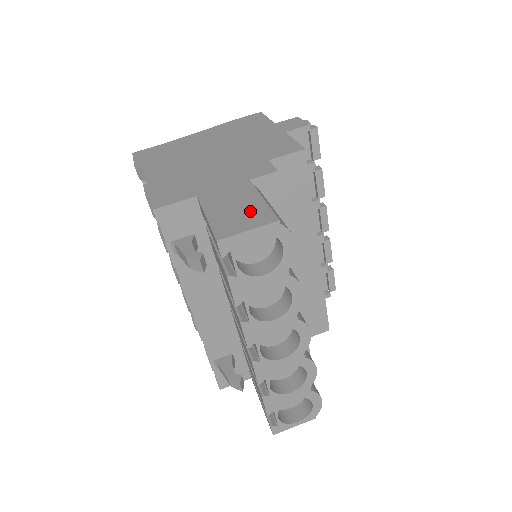
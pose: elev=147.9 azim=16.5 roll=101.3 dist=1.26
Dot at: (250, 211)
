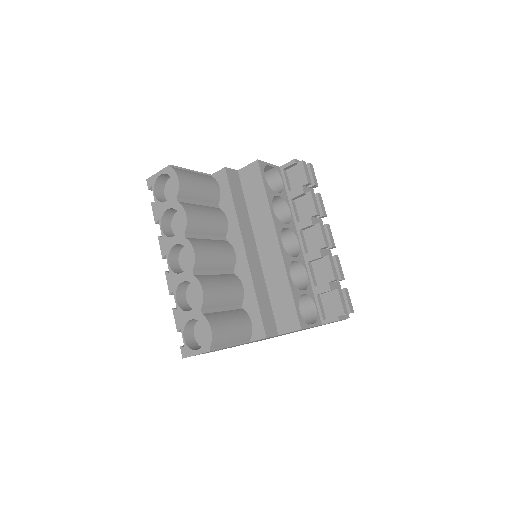
Dot at: occluded
